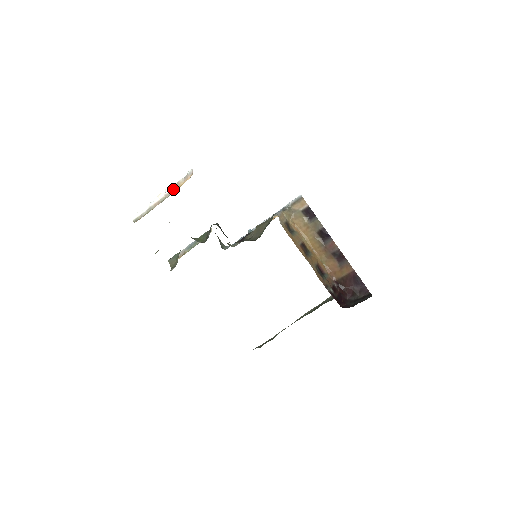
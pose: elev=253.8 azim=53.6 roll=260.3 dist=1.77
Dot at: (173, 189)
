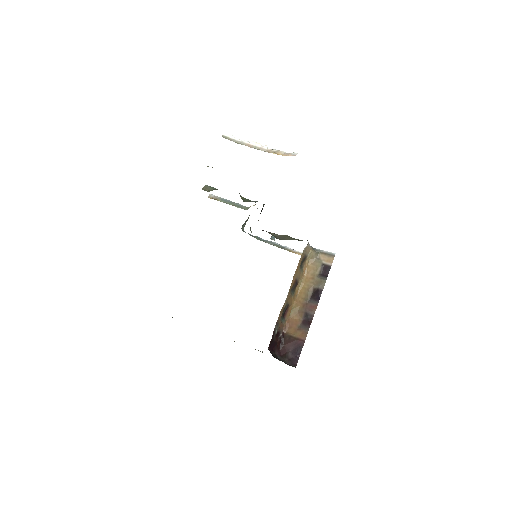
Dot at: (271, 150)
